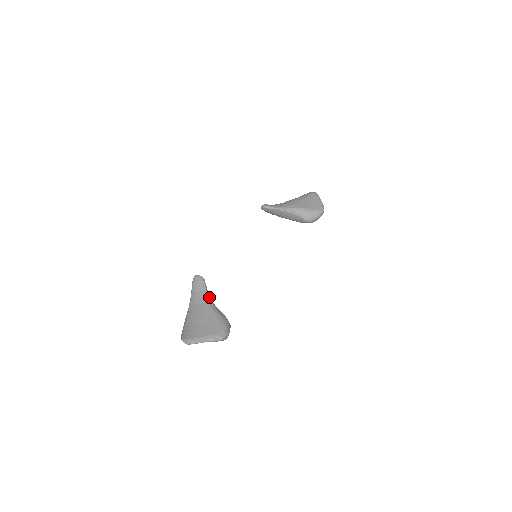
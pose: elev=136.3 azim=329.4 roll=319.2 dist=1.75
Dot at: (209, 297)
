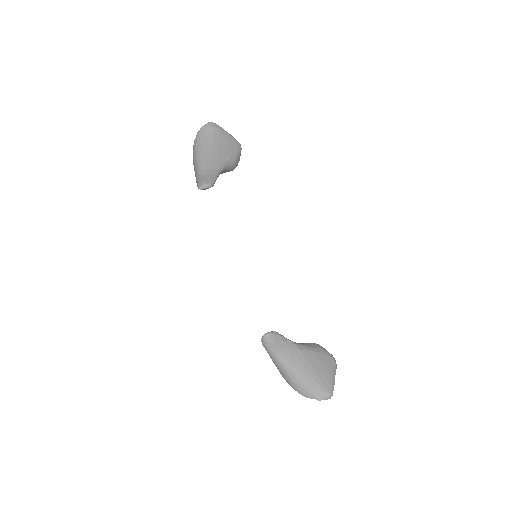
Dot at: (295, 343)
